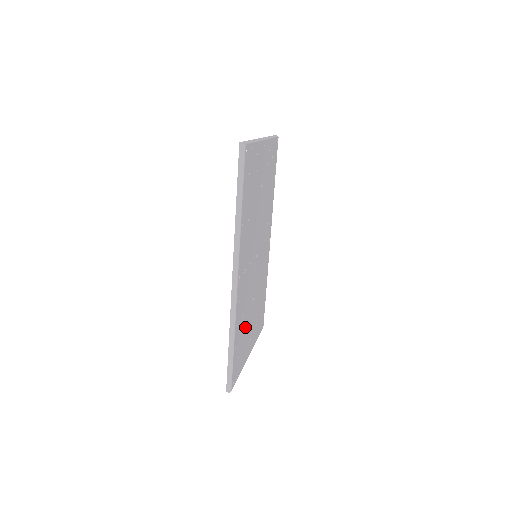
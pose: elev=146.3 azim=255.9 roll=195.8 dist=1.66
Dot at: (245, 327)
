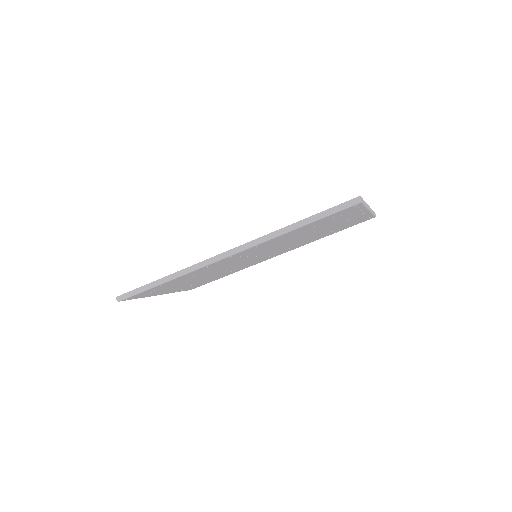
Dot at: (185, 281)
